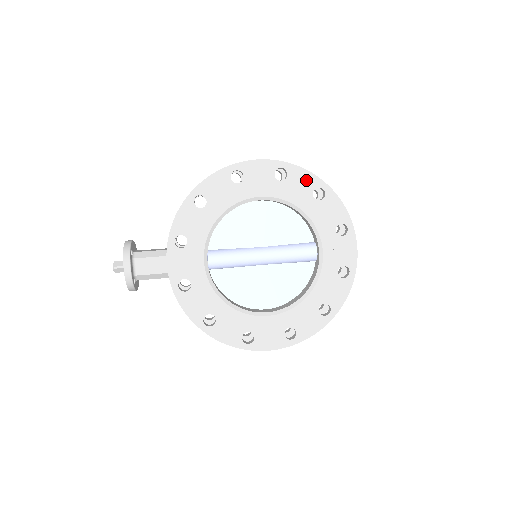
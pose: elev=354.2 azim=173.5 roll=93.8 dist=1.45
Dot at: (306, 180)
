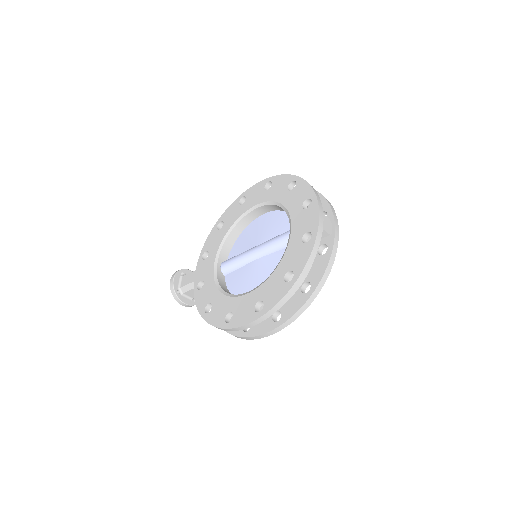
Dot at: (284, 181)
